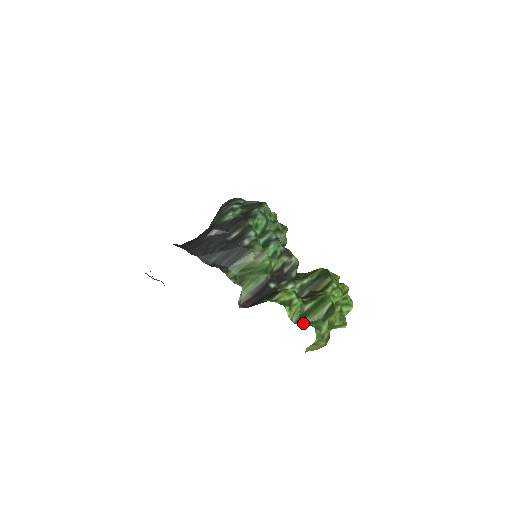
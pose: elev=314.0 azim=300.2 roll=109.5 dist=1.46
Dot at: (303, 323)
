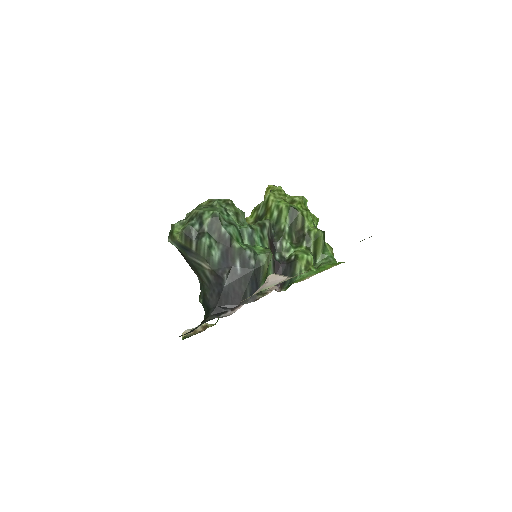
Dot at: (318, 260)
